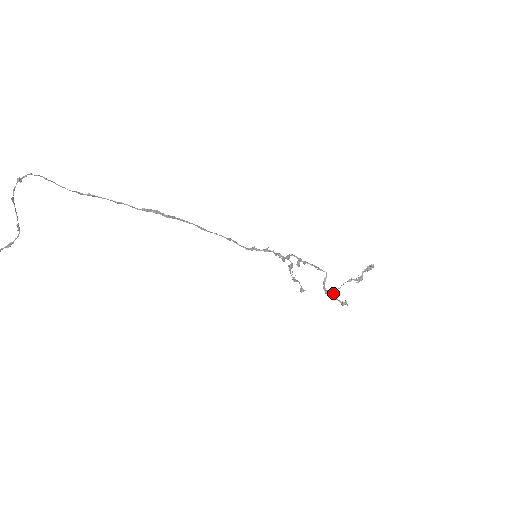
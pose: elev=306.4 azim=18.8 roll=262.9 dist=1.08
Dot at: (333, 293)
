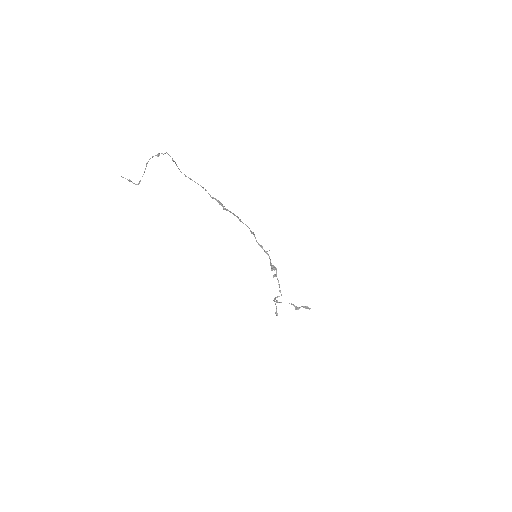
Dot at: (278, 302)
